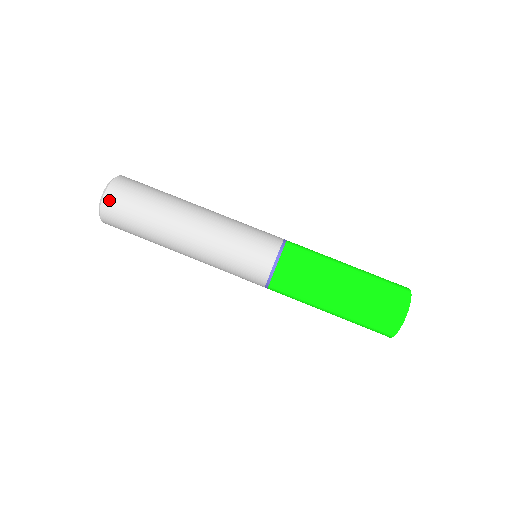
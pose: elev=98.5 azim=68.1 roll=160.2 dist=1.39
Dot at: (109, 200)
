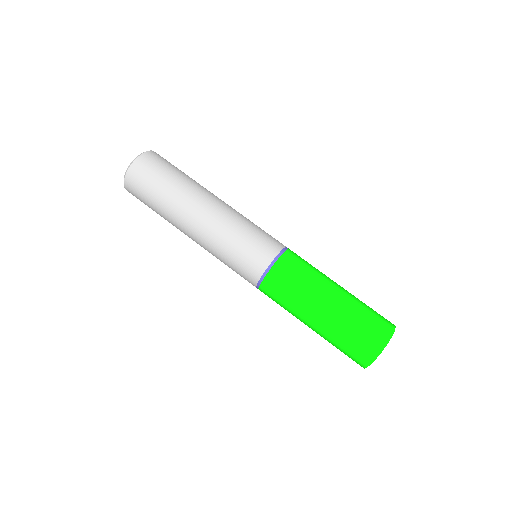
Dot at: (150, 156)
